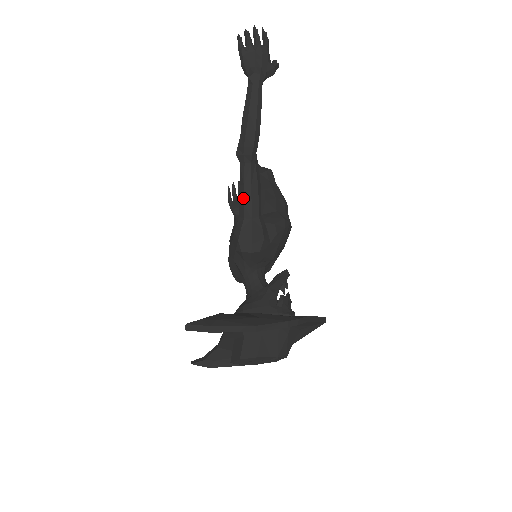
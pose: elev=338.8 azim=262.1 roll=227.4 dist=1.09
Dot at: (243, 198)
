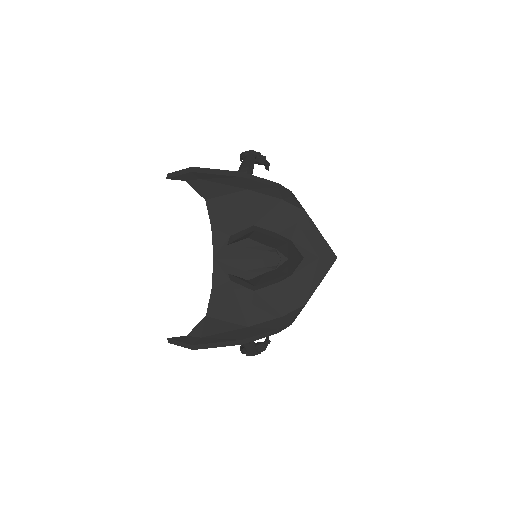
Dot at: occluded
